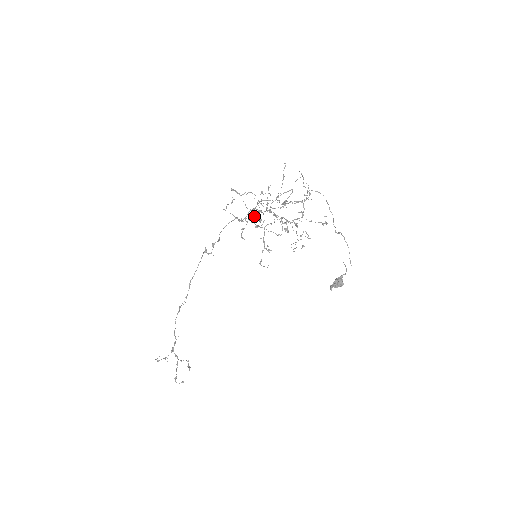
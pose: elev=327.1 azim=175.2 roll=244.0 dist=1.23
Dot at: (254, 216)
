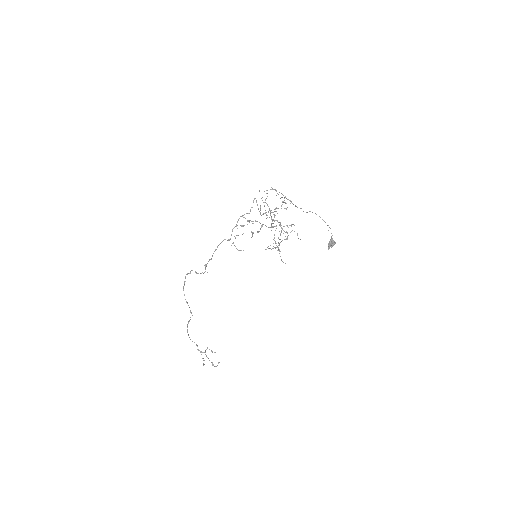
Dot at: occluded
